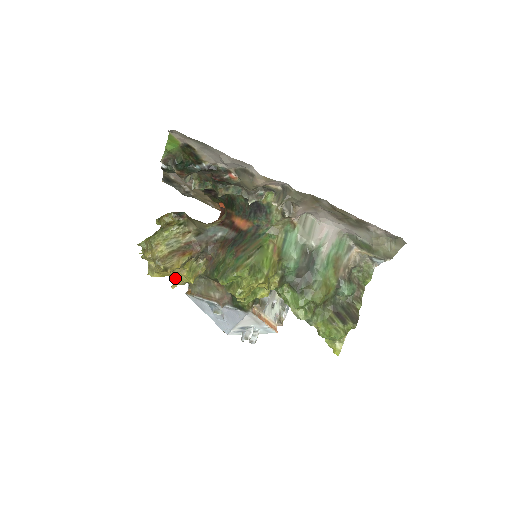
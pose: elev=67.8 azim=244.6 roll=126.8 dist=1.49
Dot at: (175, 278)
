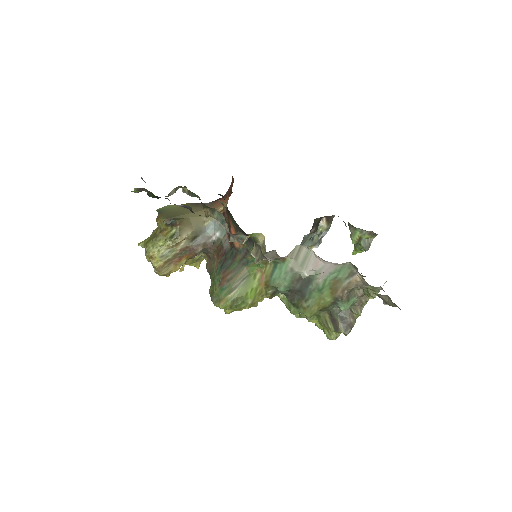
Dot at: occluded
